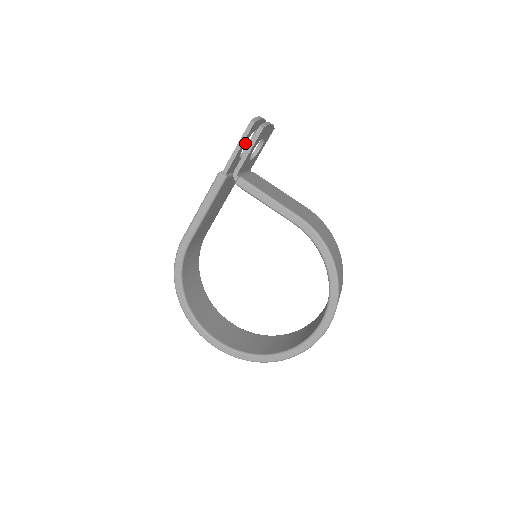
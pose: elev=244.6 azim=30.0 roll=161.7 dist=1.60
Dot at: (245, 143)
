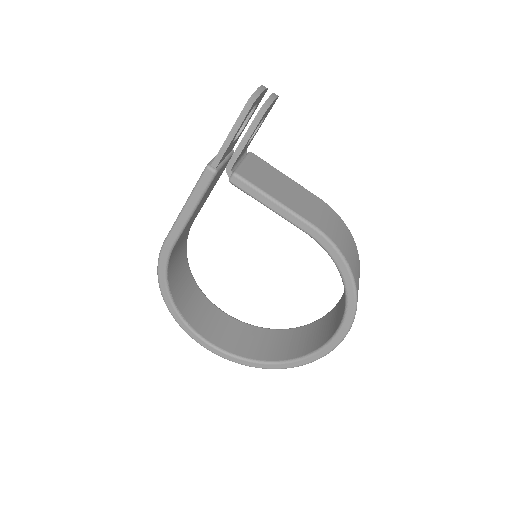
Dot at: (240, 127)
